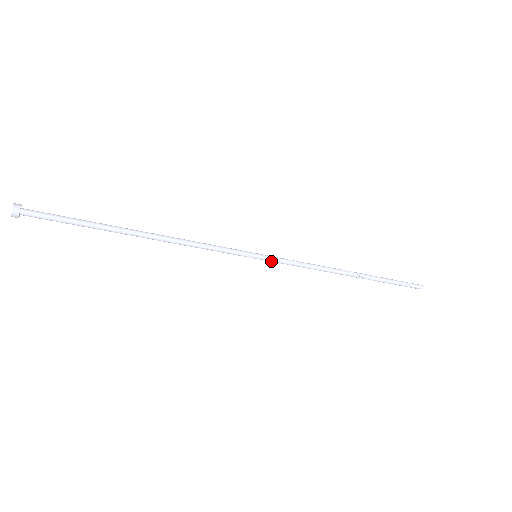
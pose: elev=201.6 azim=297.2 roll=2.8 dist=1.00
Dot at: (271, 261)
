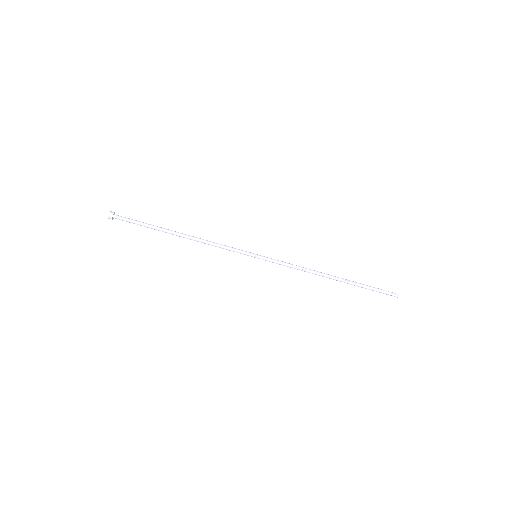
Dot at: (267, 259)
